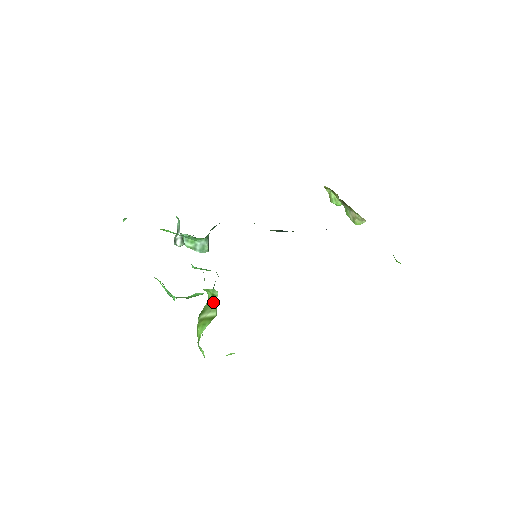
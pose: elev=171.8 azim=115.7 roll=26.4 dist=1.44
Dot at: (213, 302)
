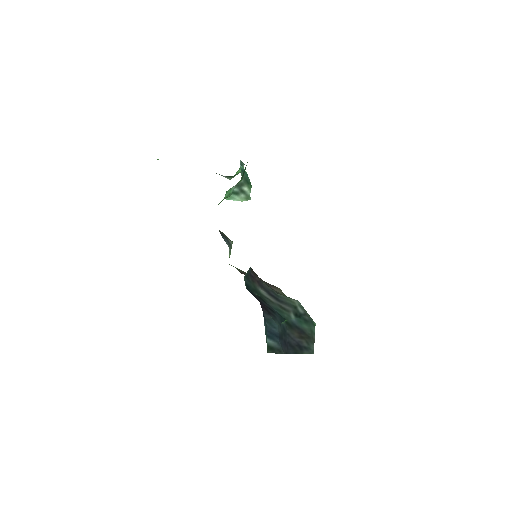
Dot at: occluded
